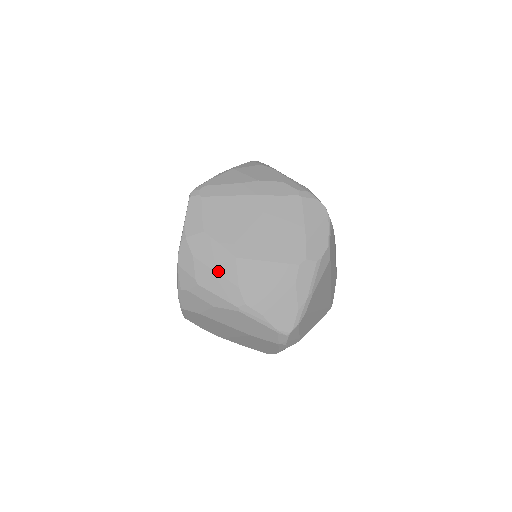
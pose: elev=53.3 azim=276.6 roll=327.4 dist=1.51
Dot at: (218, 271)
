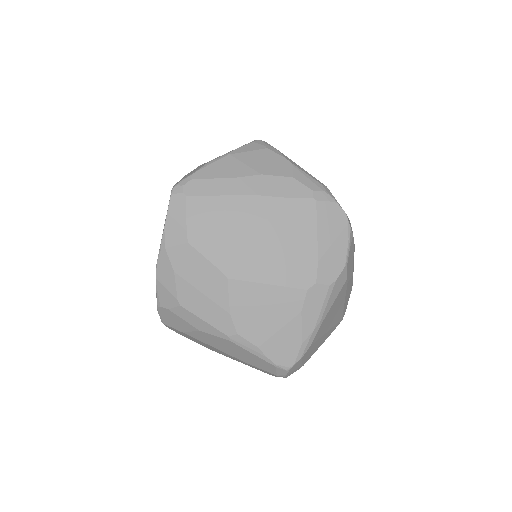
Dot at: (205, 292)
